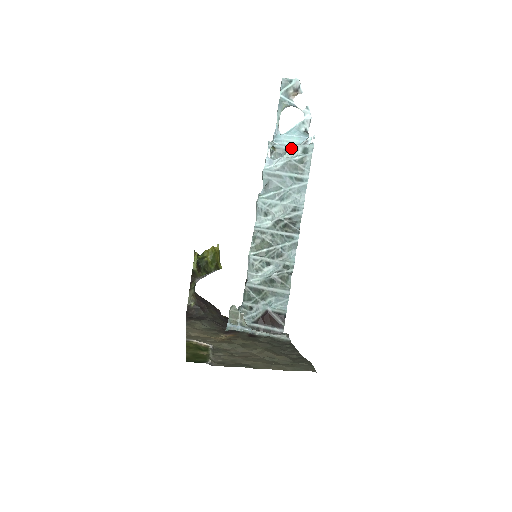
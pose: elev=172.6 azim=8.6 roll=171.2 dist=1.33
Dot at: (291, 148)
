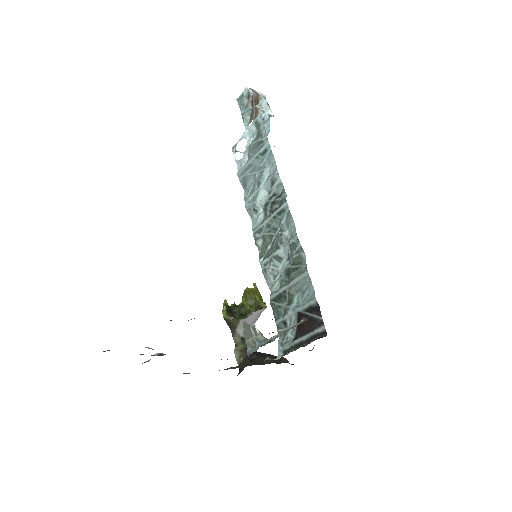
Dot at: (248, 135)
